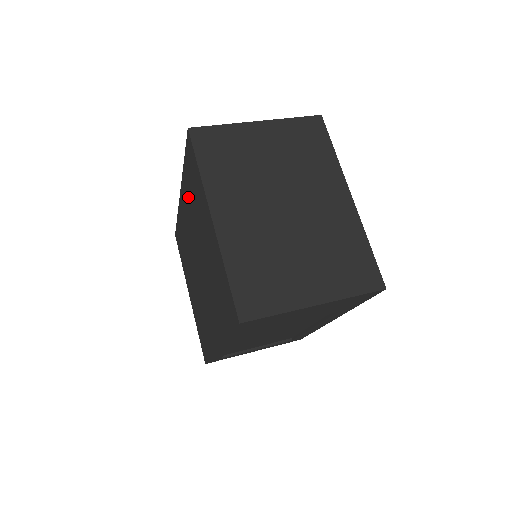
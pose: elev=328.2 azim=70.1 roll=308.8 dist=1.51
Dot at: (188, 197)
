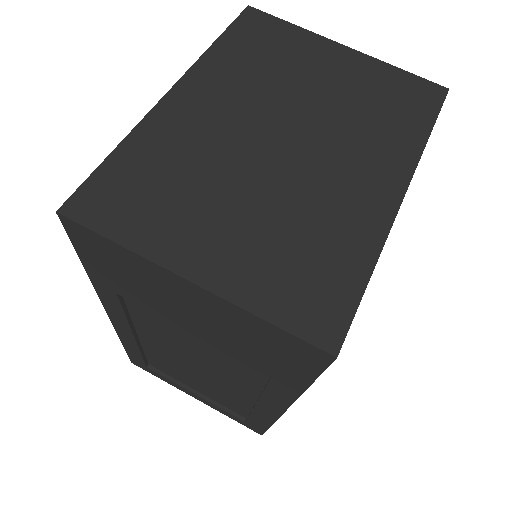
Dot at: occluded
